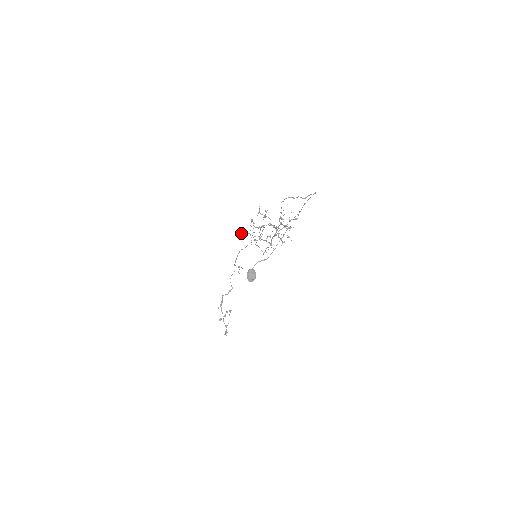
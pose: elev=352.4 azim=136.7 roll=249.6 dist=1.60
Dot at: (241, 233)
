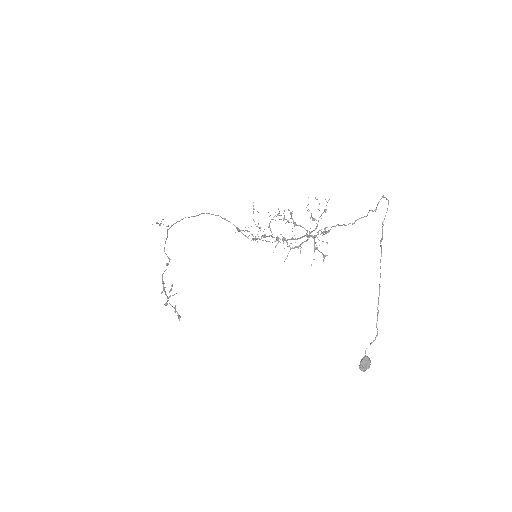
Dot at: occluded
